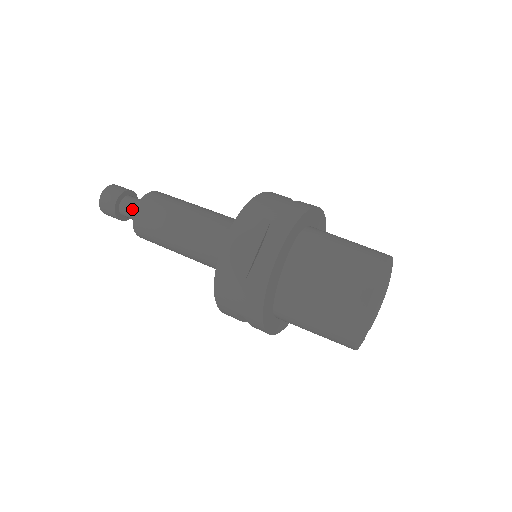
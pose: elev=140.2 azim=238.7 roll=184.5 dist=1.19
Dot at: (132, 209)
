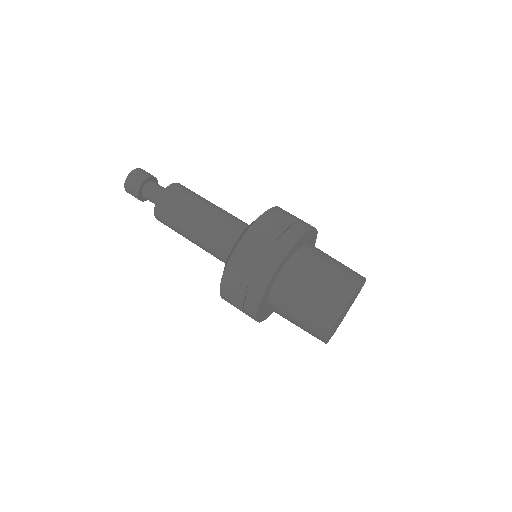
Dot at: (153, 202)
